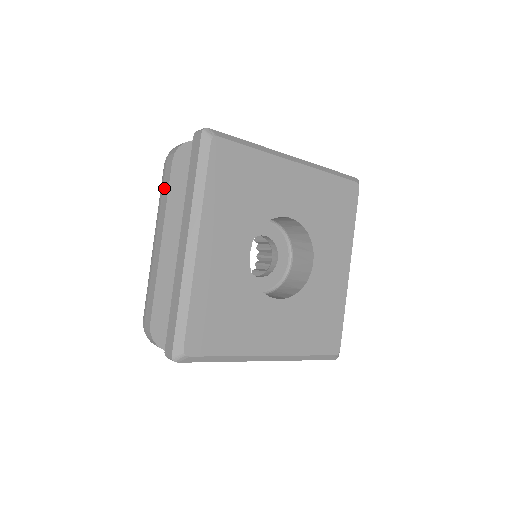
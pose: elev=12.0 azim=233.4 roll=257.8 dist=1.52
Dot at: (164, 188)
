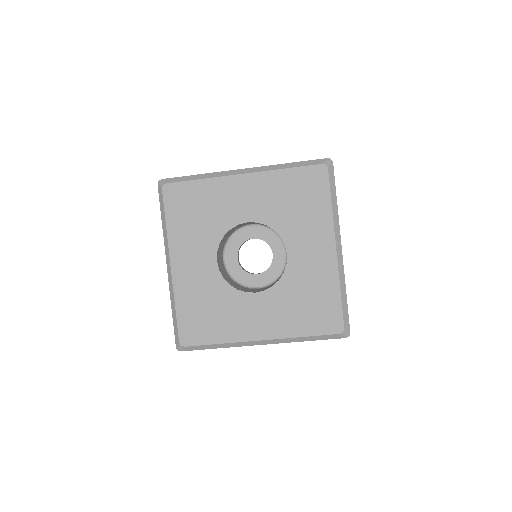
Dot at: occluded
